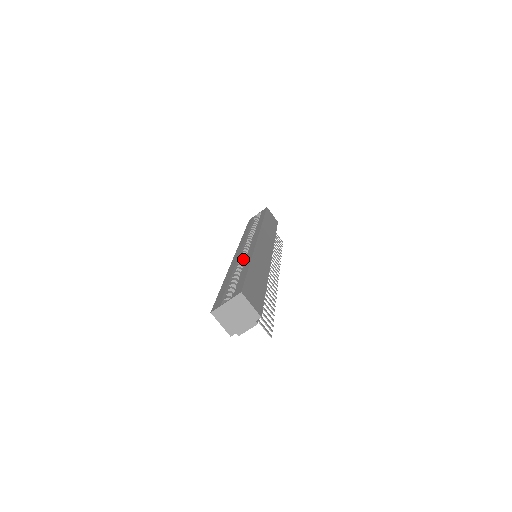
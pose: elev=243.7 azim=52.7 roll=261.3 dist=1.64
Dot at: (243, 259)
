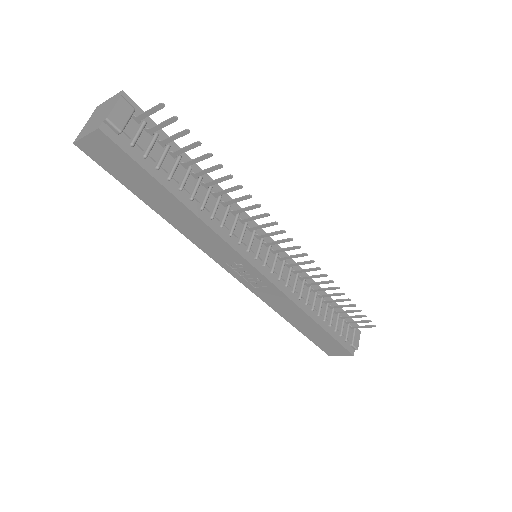
Dot at: occluded
